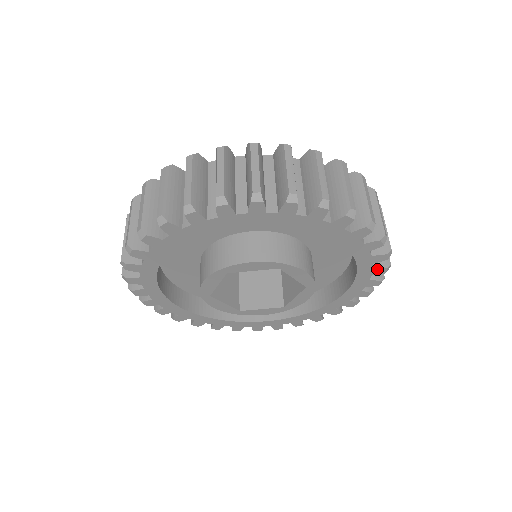
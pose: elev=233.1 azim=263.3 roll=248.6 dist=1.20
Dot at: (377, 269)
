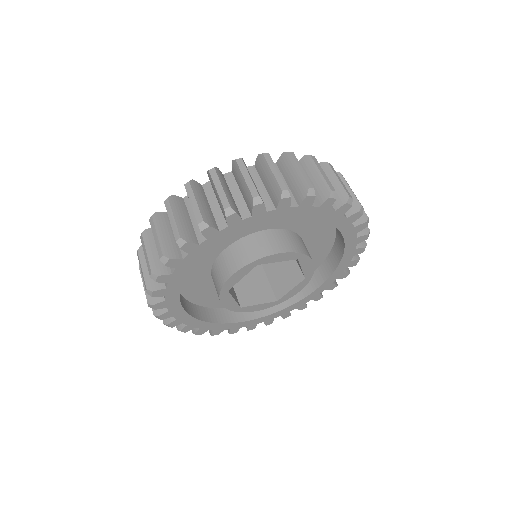
Dot at: (340, 209)
